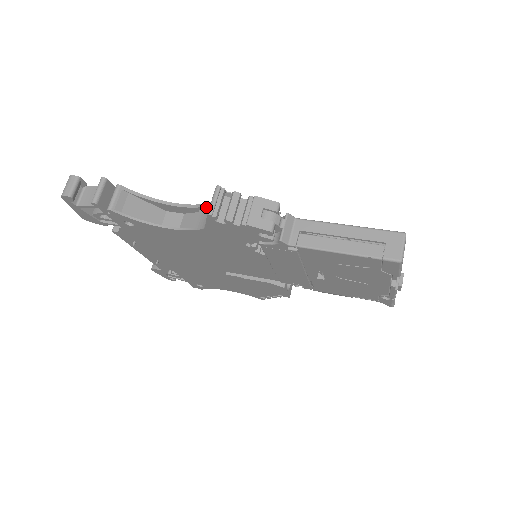
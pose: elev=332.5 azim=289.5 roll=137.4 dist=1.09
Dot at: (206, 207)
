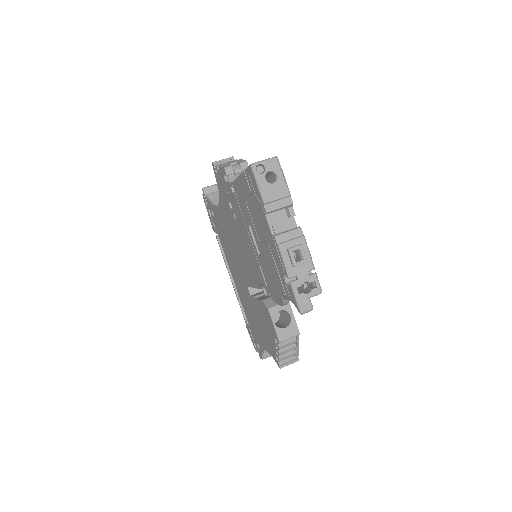
Dot at: occluded
